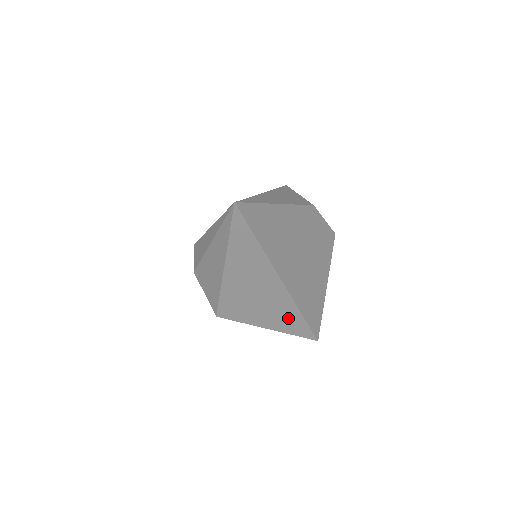
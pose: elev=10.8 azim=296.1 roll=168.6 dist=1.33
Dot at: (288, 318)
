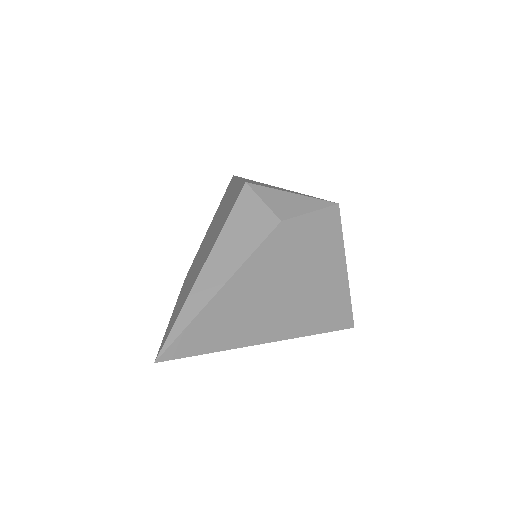
Dot at: occluded
